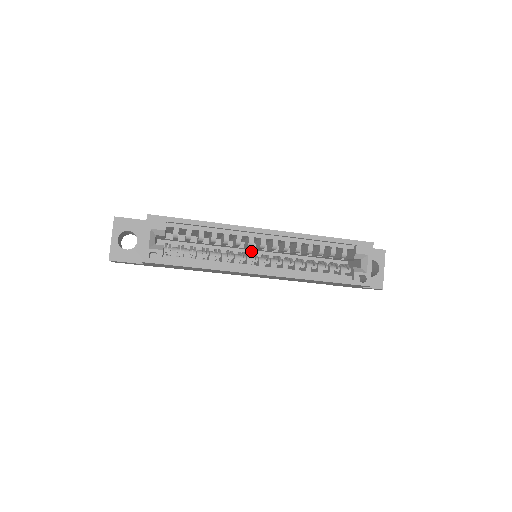
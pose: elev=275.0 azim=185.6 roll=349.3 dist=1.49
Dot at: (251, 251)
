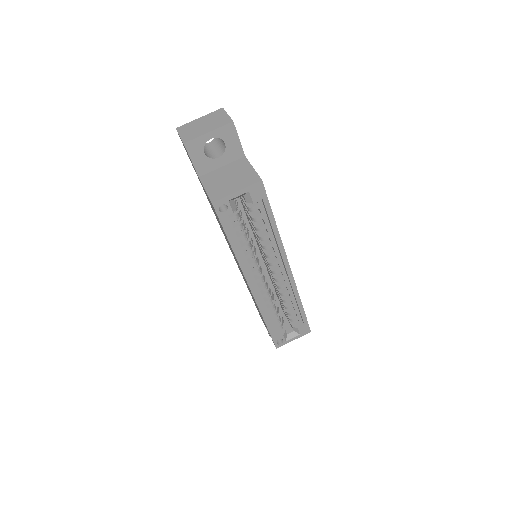
Dot at: (258, 249)
